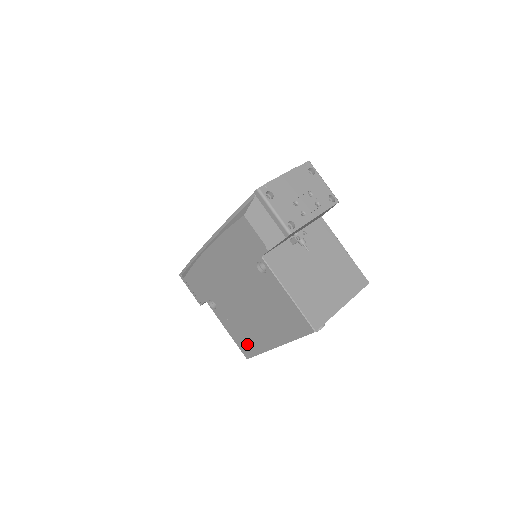
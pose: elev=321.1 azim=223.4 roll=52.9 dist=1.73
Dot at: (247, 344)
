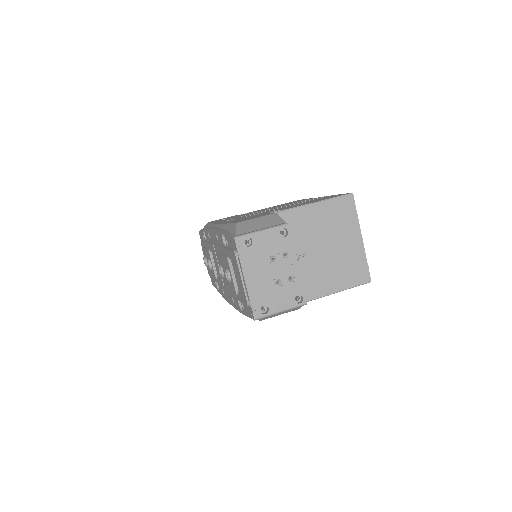
Dot at: occluded
